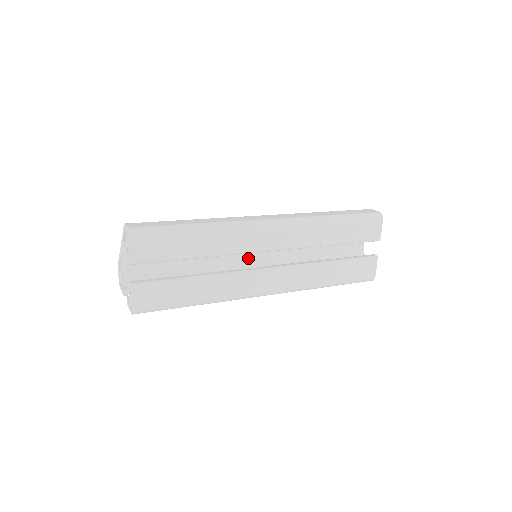
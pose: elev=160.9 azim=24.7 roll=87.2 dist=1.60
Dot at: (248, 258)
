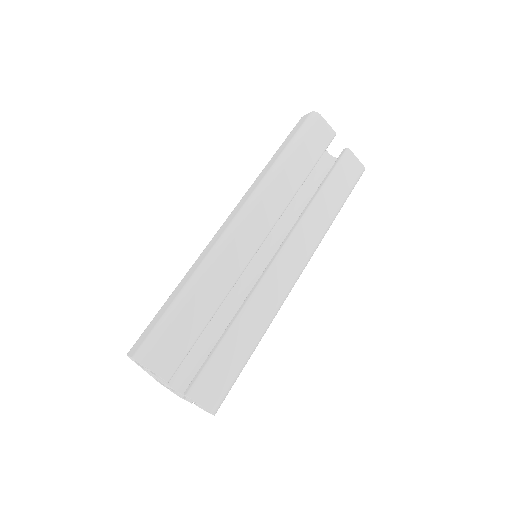
Dot at: (252, 265)
